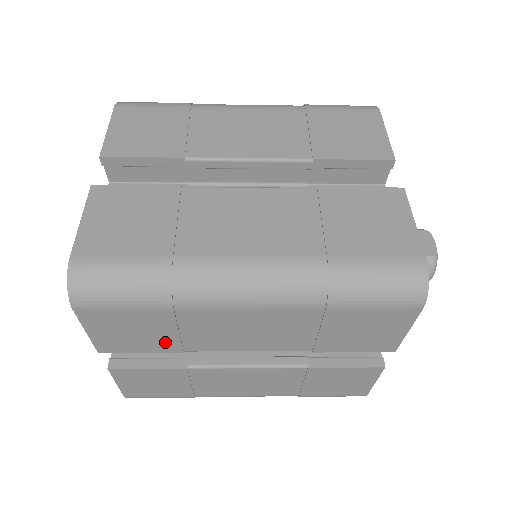
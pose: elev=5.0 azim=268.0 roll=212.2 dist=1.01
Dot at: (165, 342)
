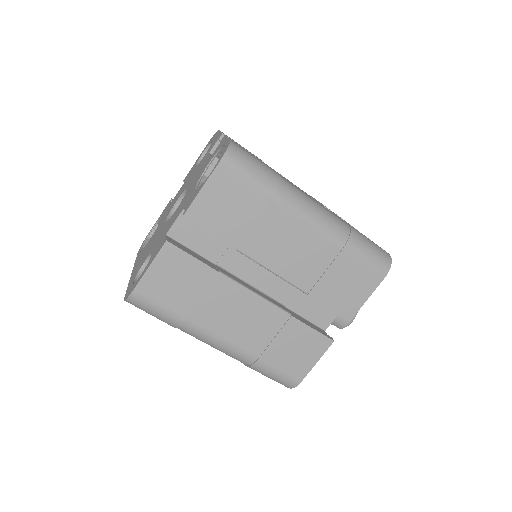
Dot at: (236, 230)
